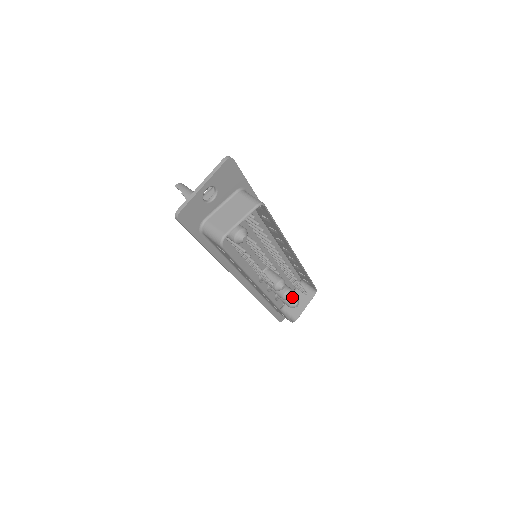
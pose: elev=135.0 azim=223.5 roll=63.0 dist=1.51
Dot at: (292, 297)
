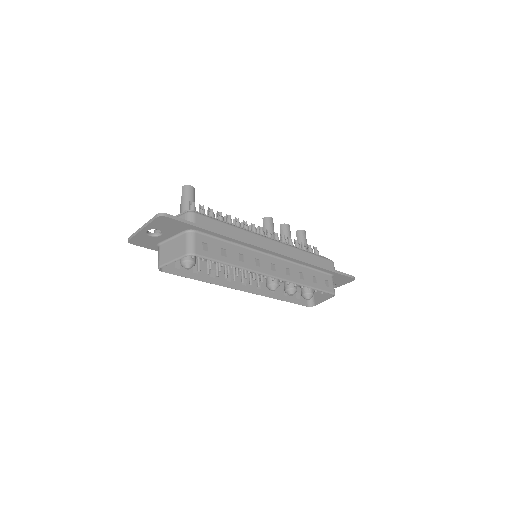
Dot at: (305, 291)
